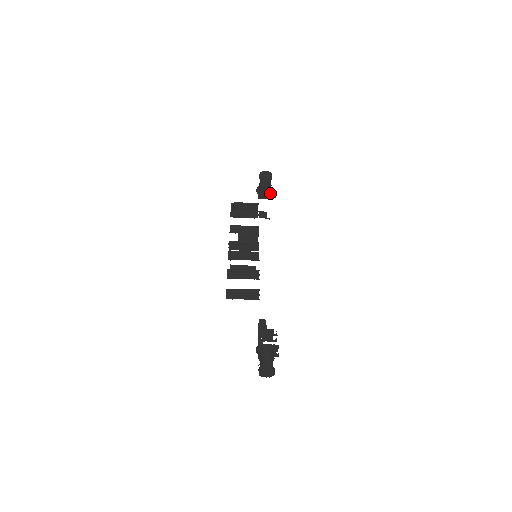
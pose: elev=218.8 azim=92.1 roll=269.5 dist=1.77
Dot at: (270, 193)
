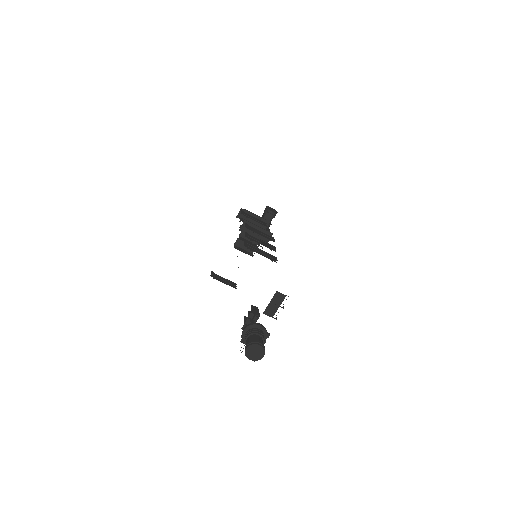
Dot at: (267, 230)
